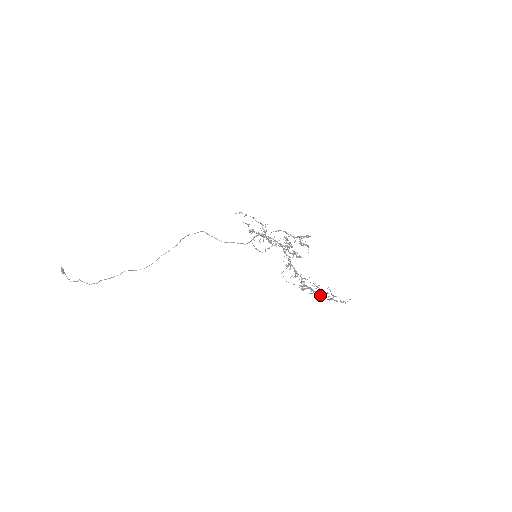
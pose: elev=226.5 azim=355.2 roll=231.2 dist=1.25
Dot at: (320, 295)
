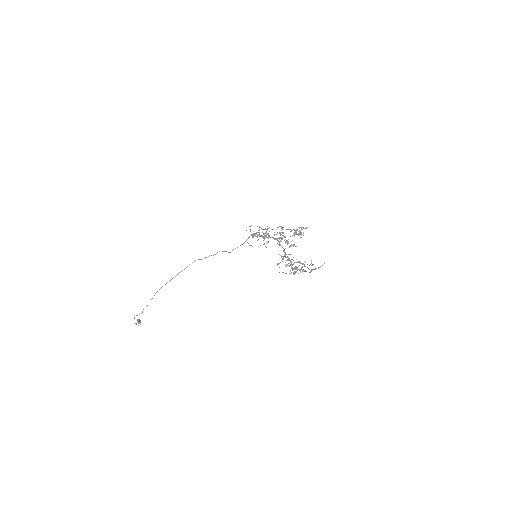
Dot at: (304, 271)
